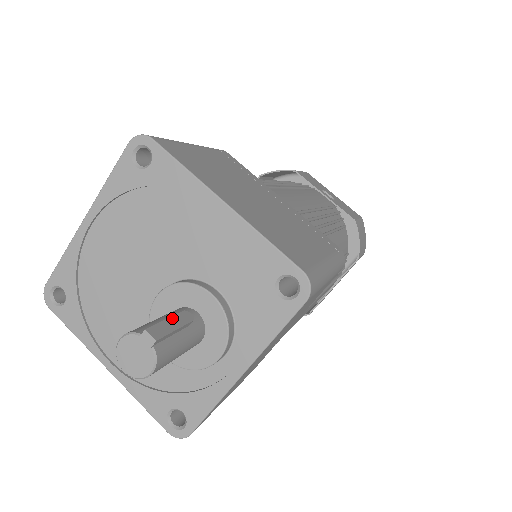
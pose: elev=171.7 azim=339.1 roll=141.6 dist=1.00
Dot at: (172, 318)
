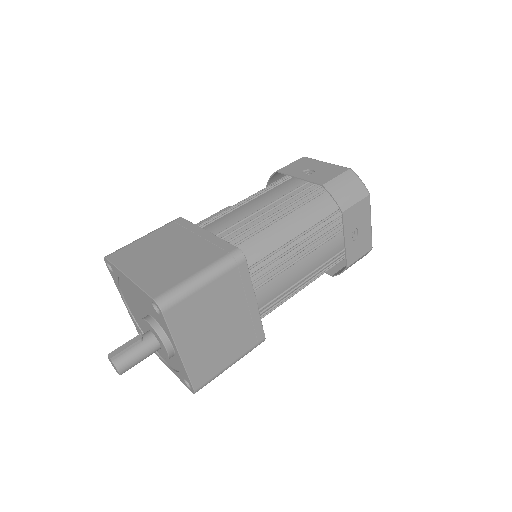
Dot at: (127, 343)
